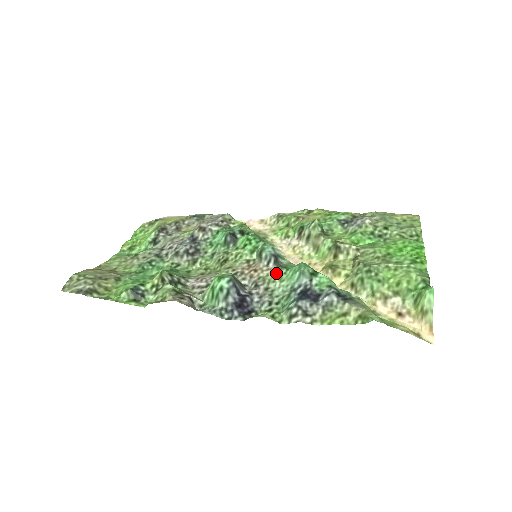
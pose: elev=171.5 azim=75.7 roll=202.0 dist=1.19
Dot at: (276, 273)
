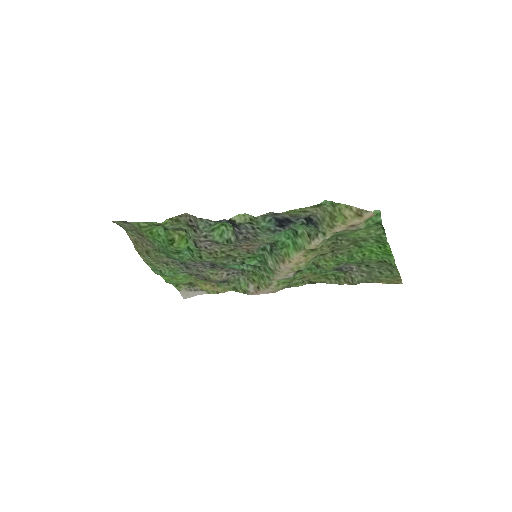
Dot at: (266, 242)
